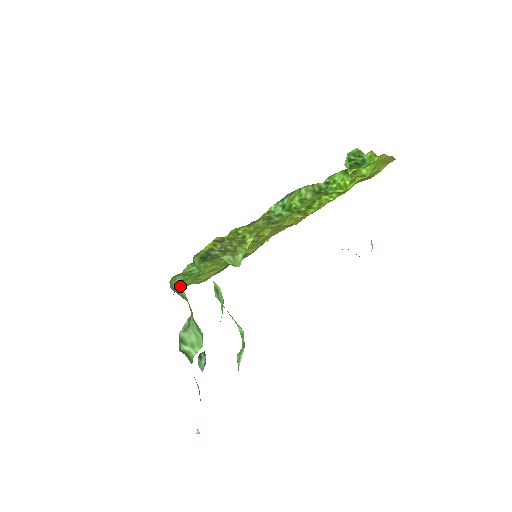
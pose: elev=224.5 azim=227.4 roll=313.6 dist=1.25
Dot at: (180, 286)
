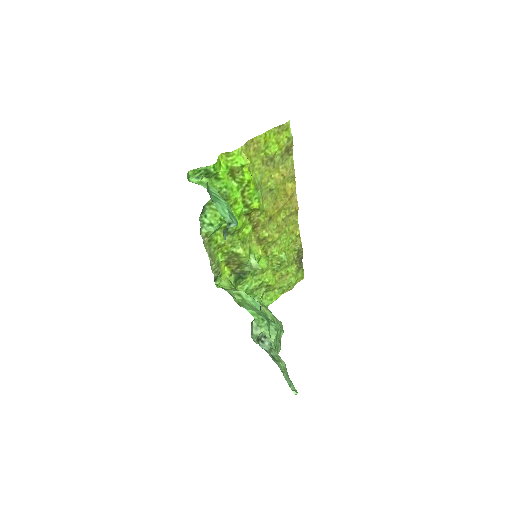
Dot at: occluded
